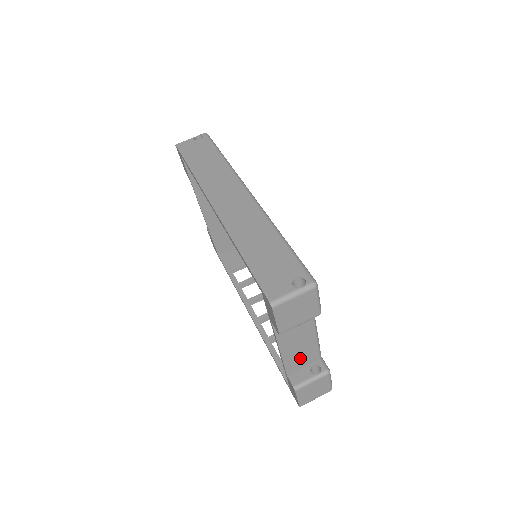
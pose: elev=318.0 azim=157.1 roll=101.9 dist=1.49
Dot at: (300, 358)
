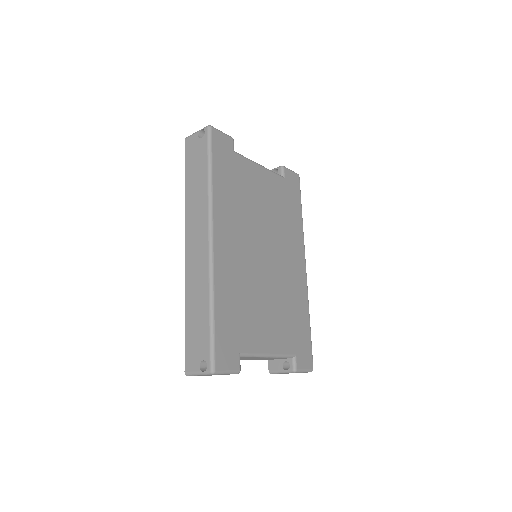
Dot at: occluded
